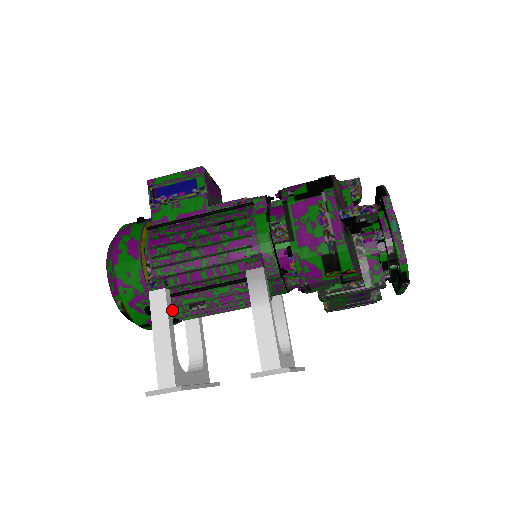
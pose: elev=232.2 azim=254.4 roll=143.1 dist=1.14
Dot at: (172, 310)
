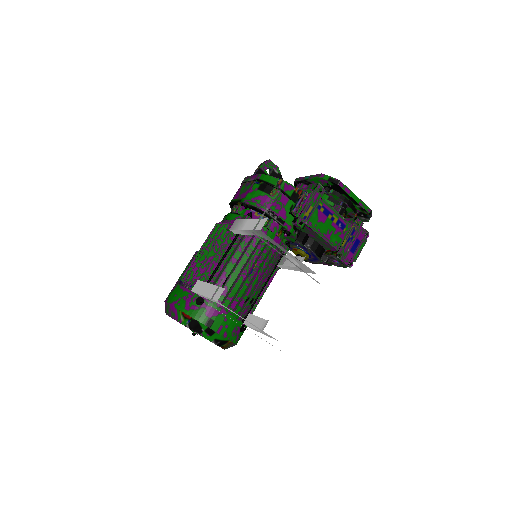
Dot at: occluded
